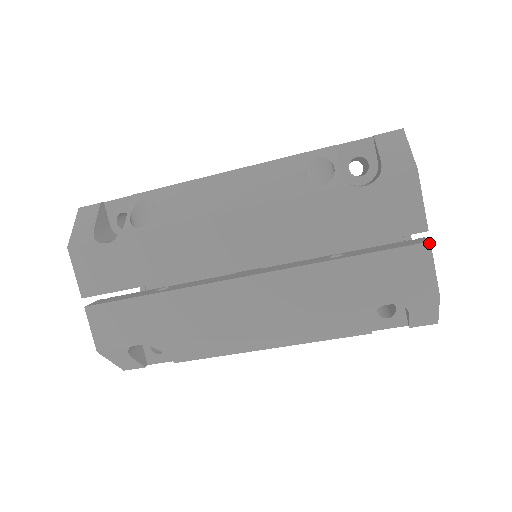
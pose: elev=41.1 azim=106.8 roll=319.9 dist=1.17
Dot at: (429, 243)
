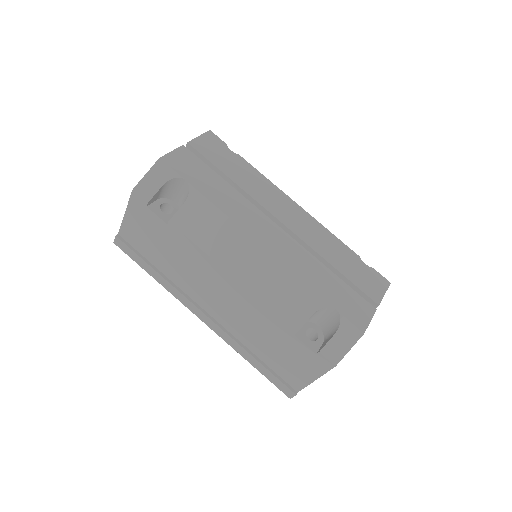
Dot at: (376, 309)
